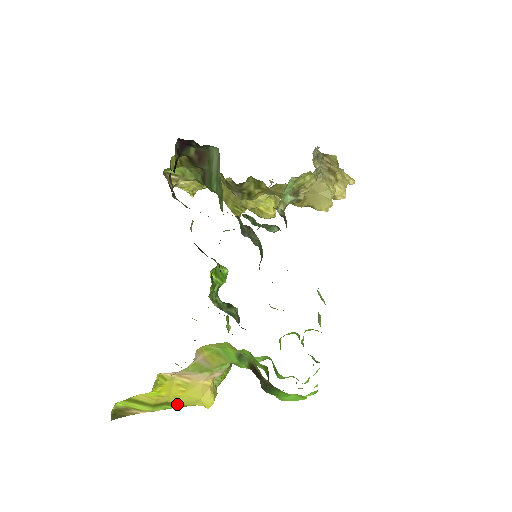
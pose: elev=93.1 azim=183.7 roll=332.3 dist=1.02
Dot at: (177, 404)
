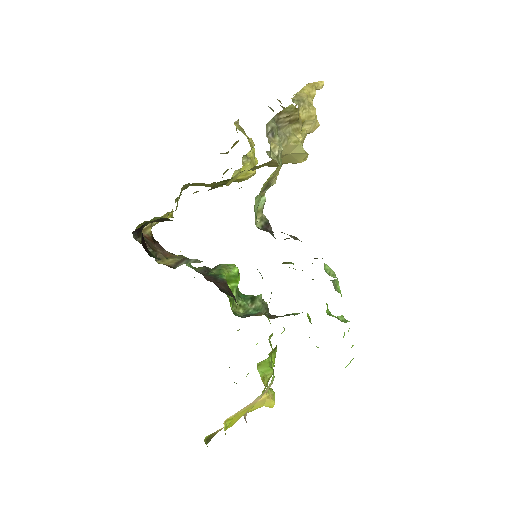
Dot at: occluded
